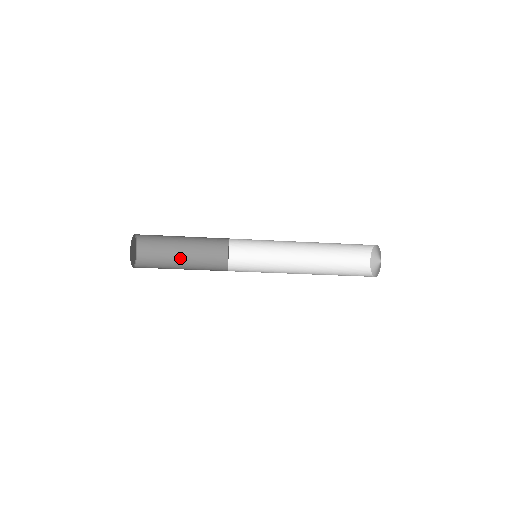
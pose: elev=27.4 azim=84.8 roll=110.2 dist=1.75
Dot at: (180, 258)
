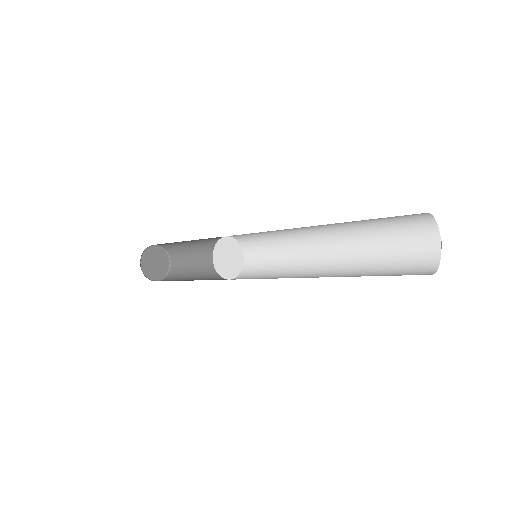
Dot at: (200, 253)
